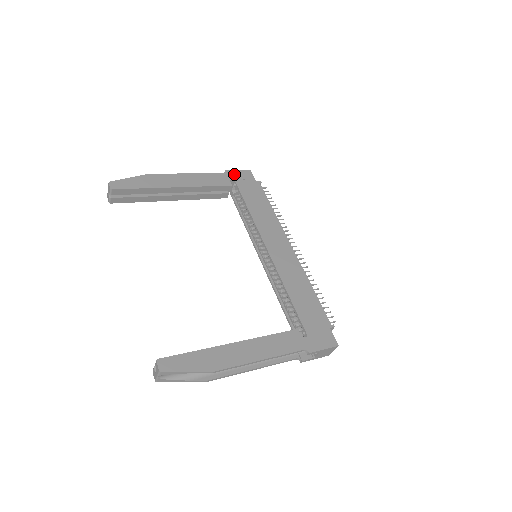
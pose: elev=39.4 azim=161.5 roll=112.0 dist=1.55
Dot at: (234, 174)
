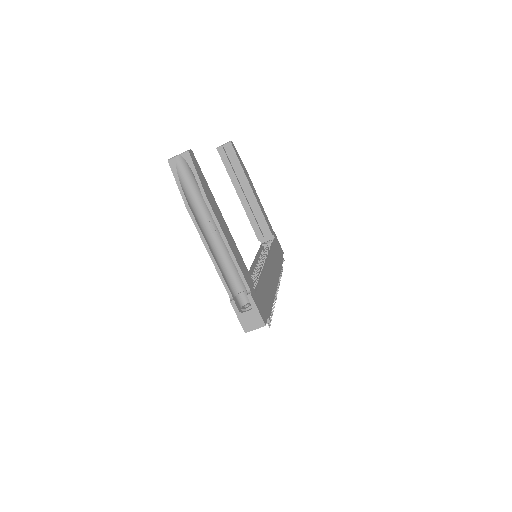
Dot at: occluded
